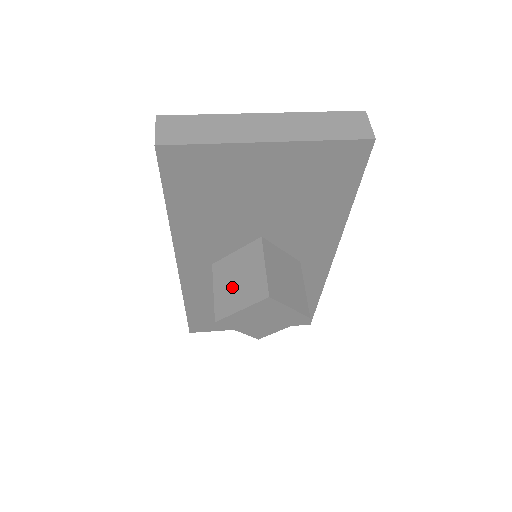
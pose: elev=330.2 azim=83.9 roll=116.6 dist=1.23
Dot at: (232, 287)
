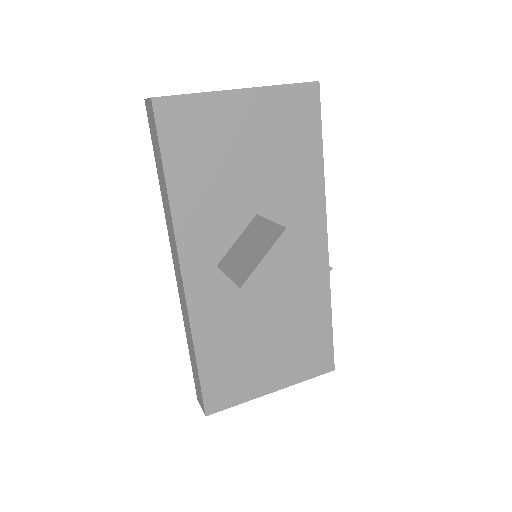
Dot at: (245, 257)
